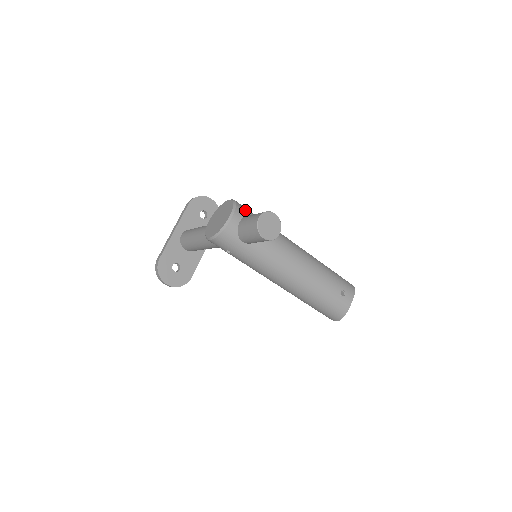
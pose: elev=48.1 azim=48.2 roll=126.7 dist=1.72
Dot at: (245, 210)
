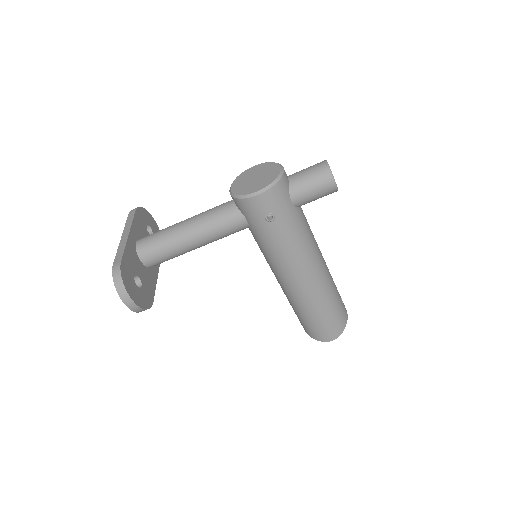
Dot at: occluded
